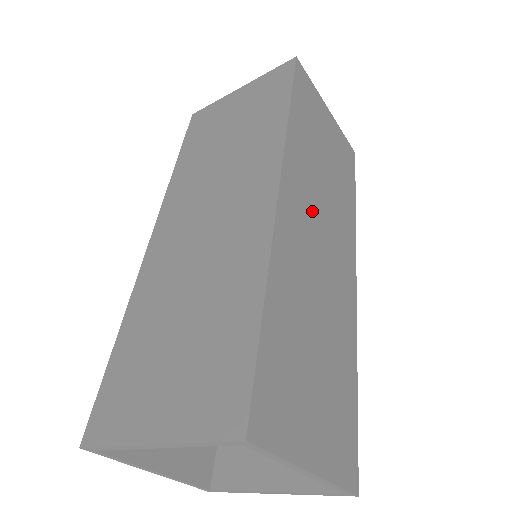
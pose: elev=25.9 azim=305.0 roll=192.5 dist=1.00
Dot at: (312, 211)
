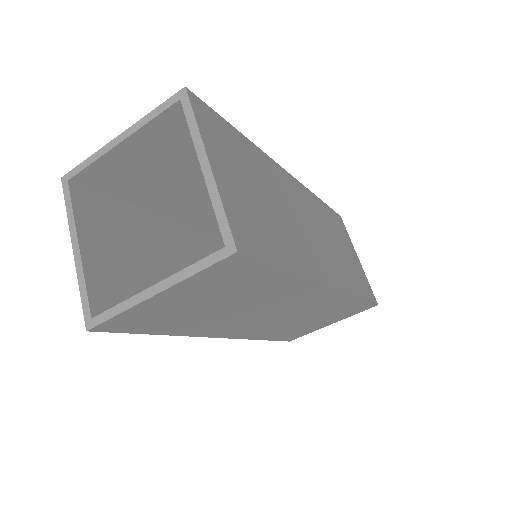
Dot at: (309, 215)
